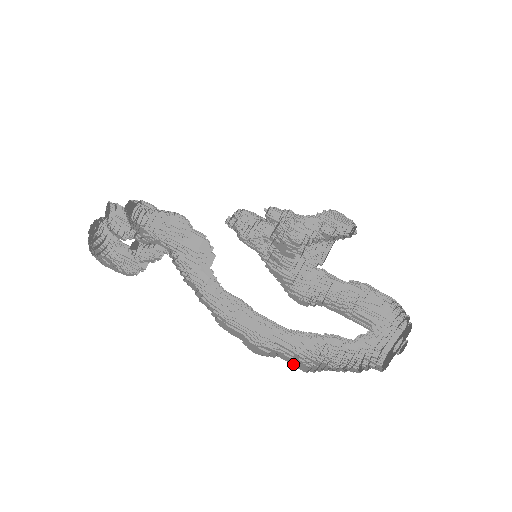
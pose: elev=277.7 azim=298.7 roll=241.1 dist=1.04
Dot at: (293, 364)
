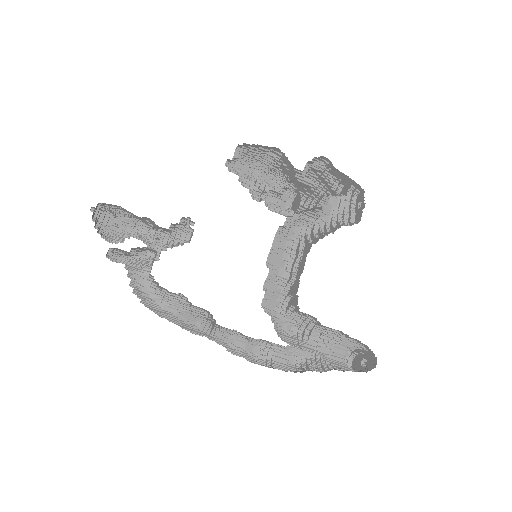
Dot at: (284, 365)
